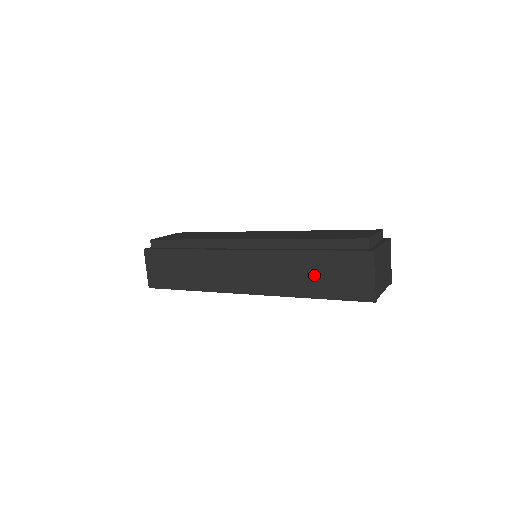
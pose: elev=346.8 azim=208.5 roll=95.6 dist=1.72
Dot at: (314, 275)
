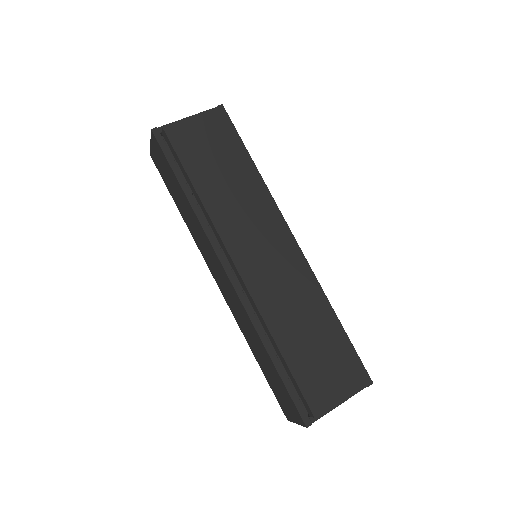
Dot at: (264, 361)
